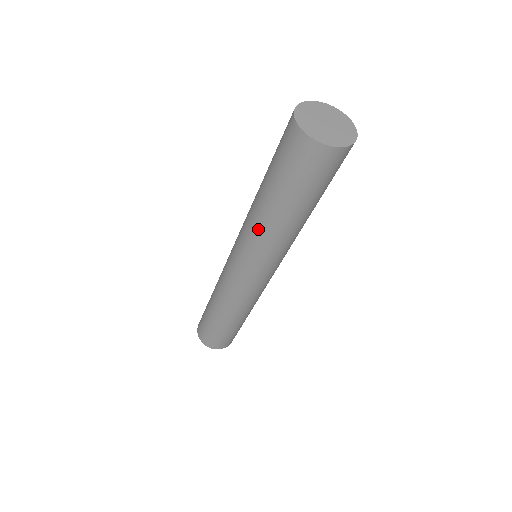
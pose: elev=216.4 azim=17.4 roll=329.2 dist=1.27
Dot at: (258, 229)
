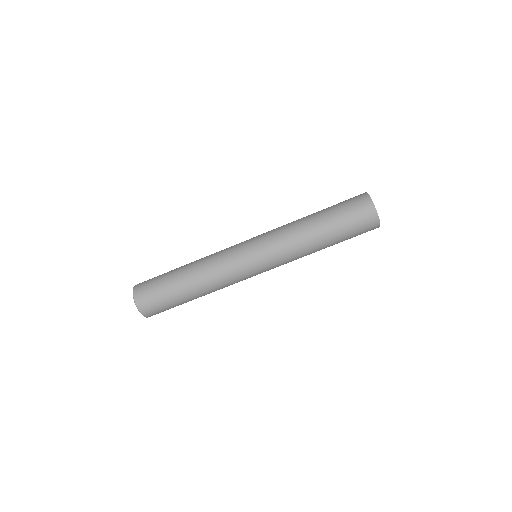
Dot at: (296, 236)
